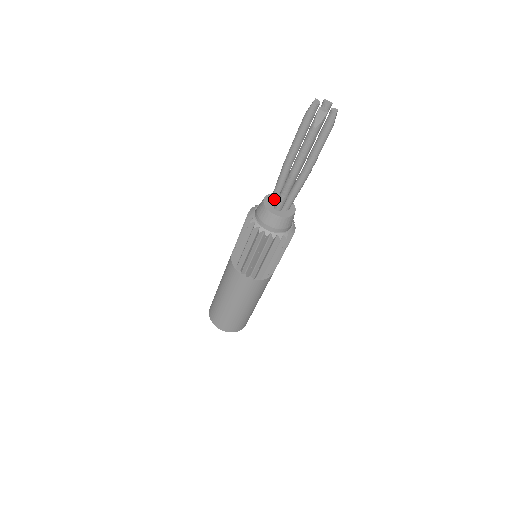
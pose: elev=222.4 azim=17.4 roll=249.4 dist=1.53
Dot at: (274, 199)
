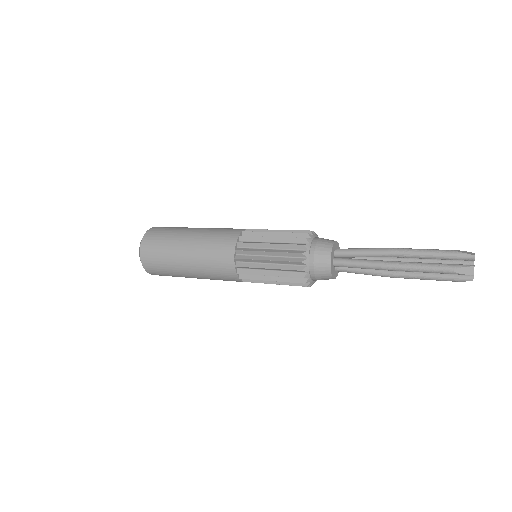
Dot at: (341, 267)
